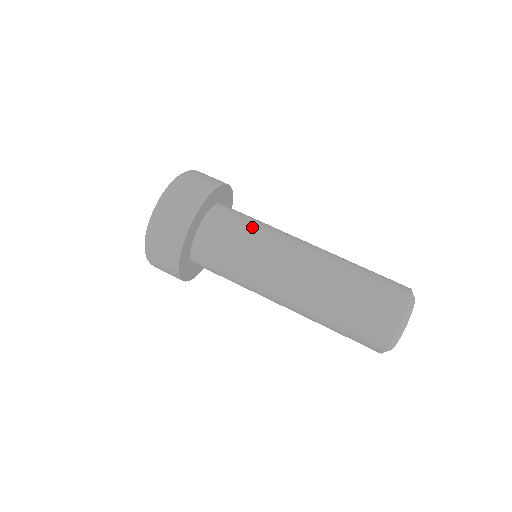
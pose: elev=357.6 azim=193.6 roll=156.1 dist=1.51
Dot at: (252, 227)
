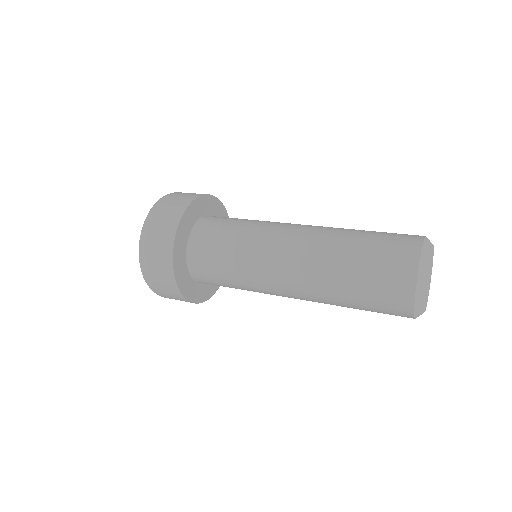
Dot at: (242, 222)
